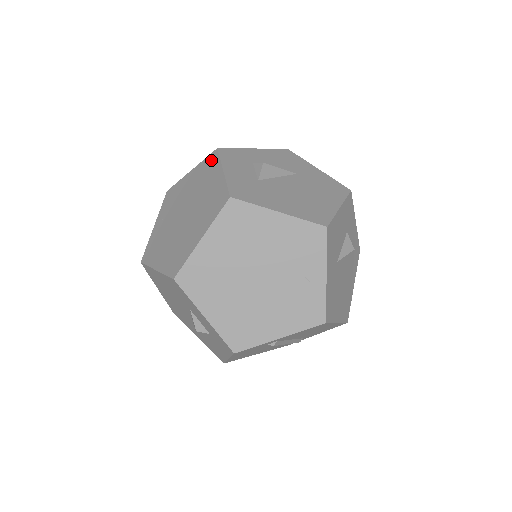
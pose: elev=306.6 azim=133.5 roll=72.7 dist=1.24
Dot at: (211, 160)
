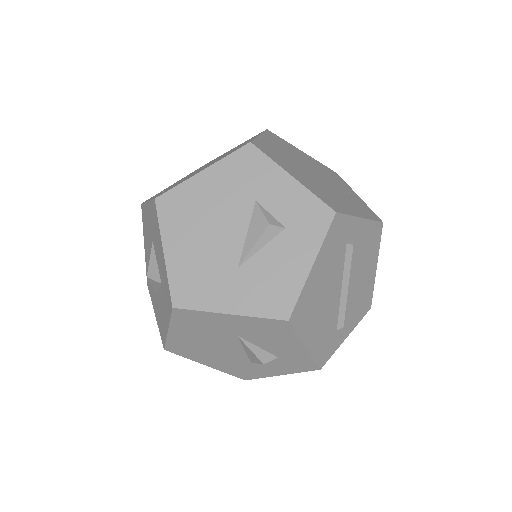
Dot at: occluded
